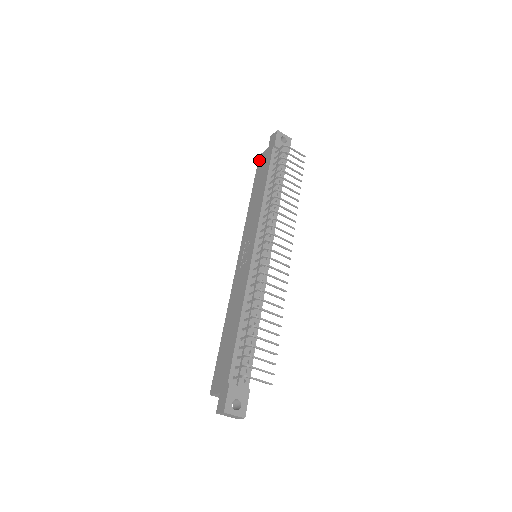
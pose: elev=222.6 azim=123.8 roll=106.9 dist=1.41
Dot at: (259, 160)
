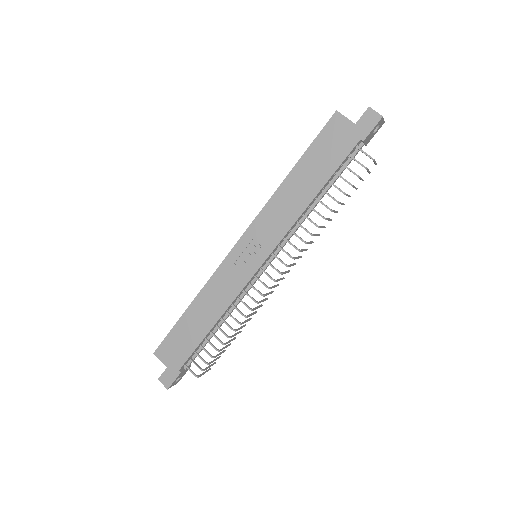
Dot at: (332, 122)
